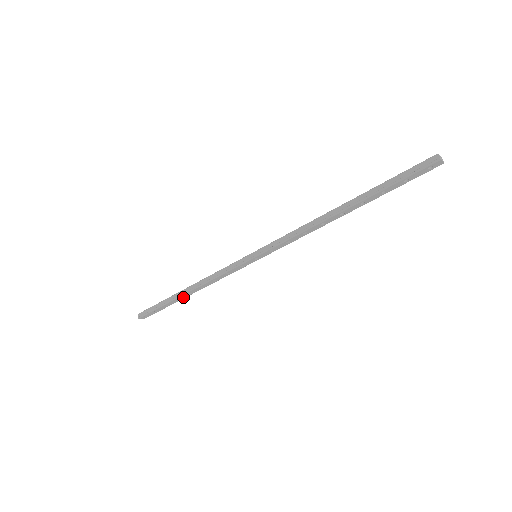
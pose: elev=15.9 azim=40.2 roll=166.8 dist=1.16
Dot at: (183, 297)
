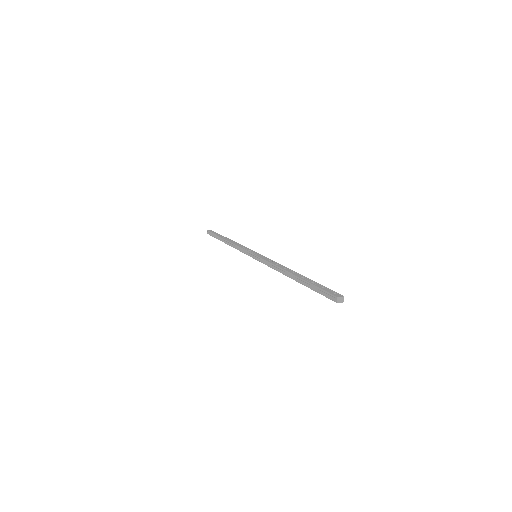
Dot at: occluded
